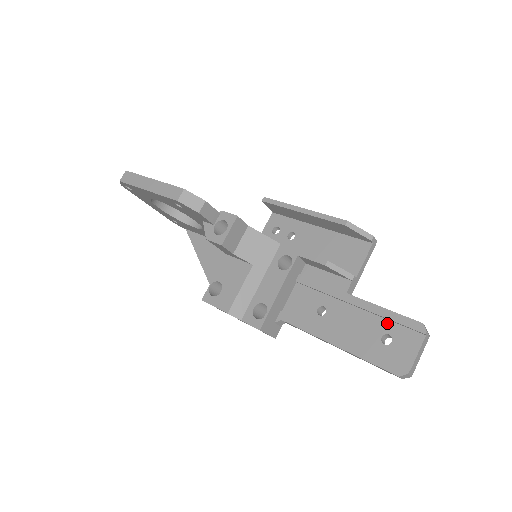
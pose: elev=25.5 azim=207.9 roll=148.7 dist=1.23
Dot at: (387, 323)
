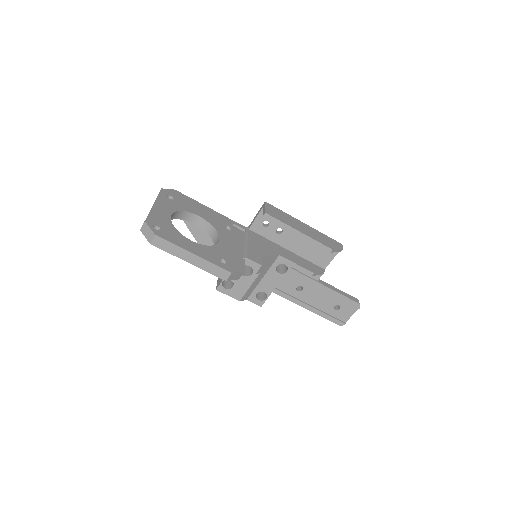
Dot at: (339, 300)
